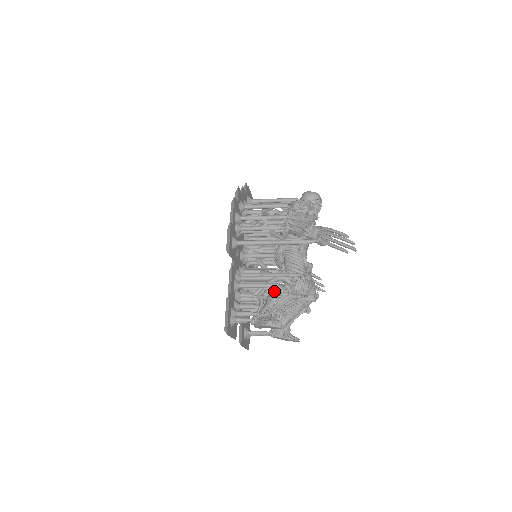
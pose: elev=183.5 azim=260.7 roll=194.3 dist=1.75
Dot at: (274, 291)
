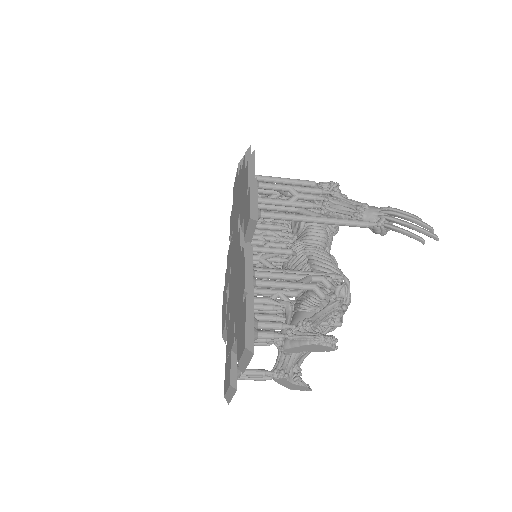
Dot at: (308, 296)
